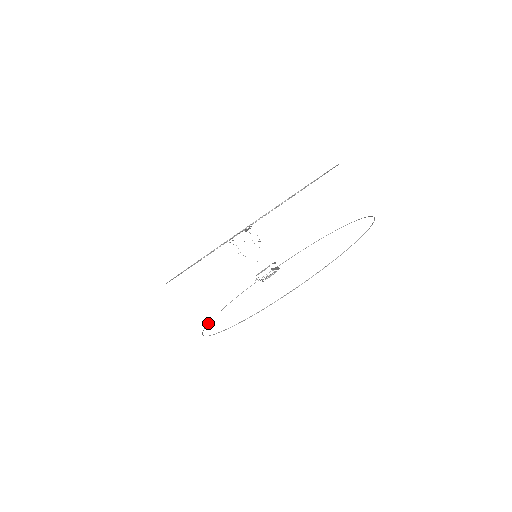
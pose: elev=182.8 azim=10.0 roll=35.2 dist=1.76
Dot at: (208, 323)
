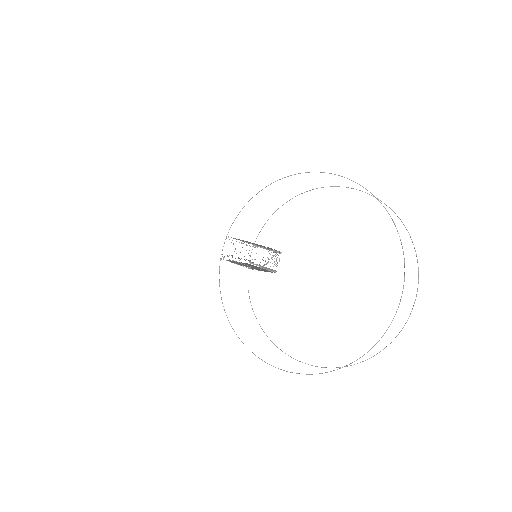
Dot at: occluded
